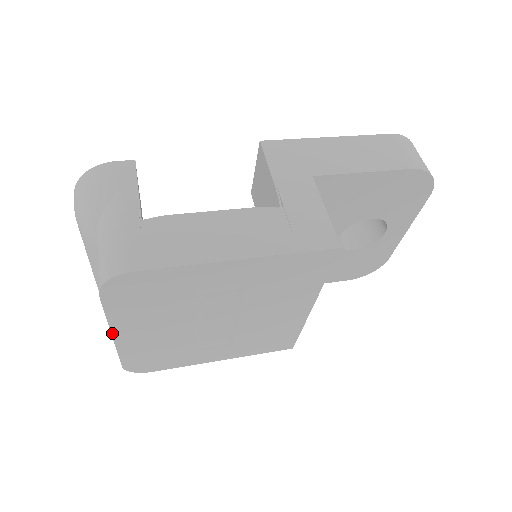
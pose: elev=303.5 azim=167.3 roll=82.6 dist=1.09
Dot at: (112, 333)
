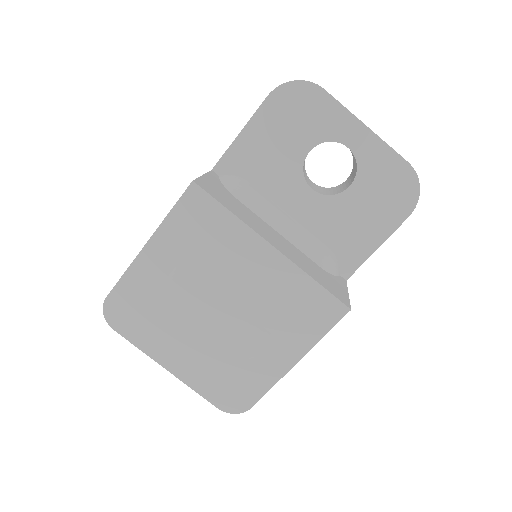
Dot at: (162, 366)
